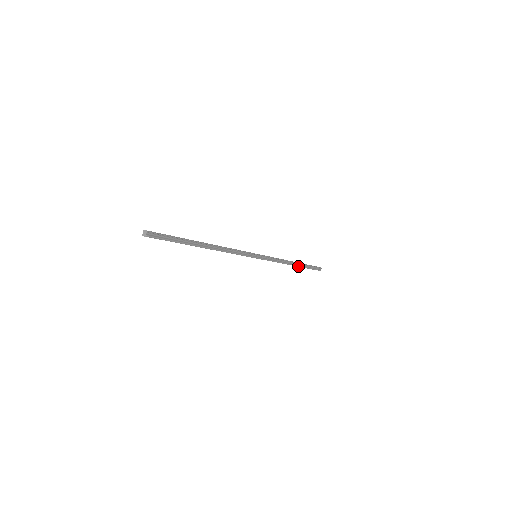
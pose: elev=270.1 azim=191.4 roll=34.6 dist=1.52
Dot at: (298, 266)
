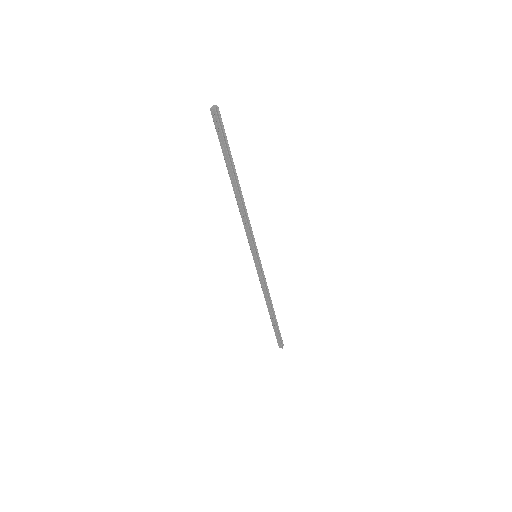
Dot at: (273, 315)
